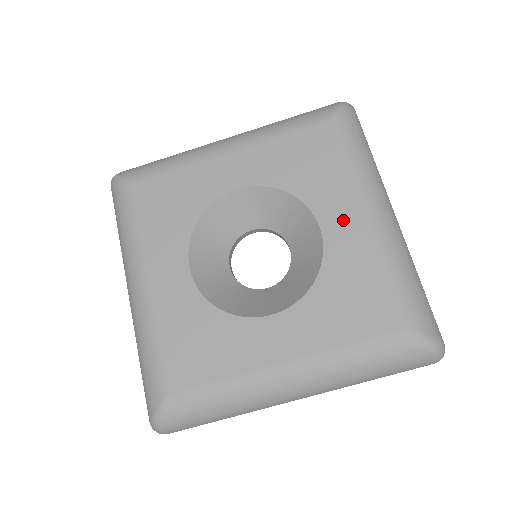
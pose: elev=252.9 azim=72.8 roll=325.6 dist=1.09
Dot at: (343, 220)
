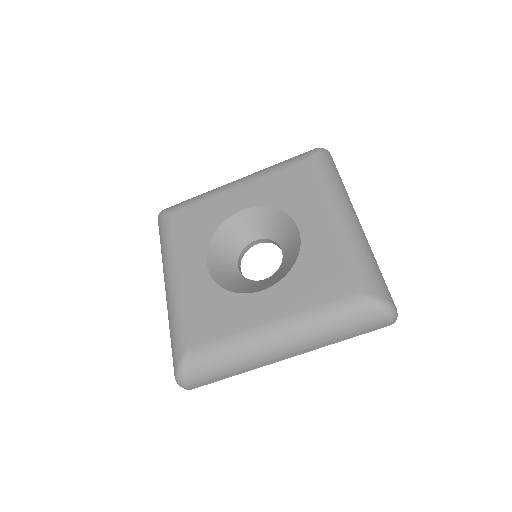
Dot at: (315, 222)
